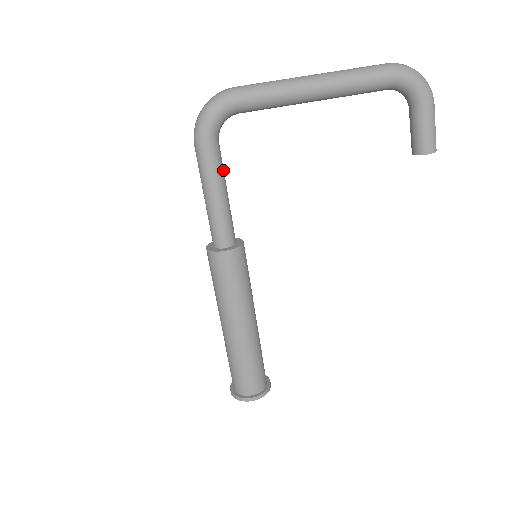
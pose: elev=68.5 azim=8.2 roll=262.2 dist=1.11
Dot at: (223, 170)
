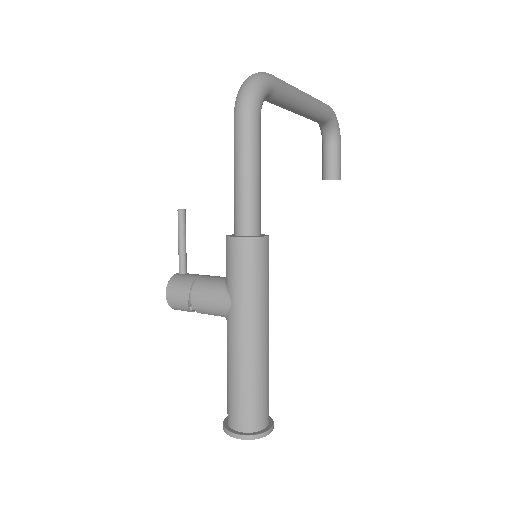
Dot at: occluded
